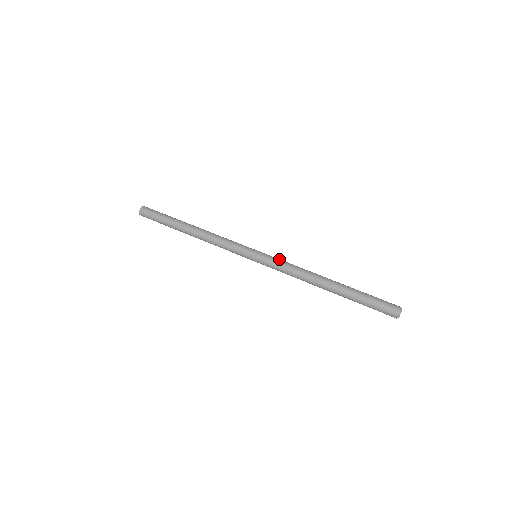
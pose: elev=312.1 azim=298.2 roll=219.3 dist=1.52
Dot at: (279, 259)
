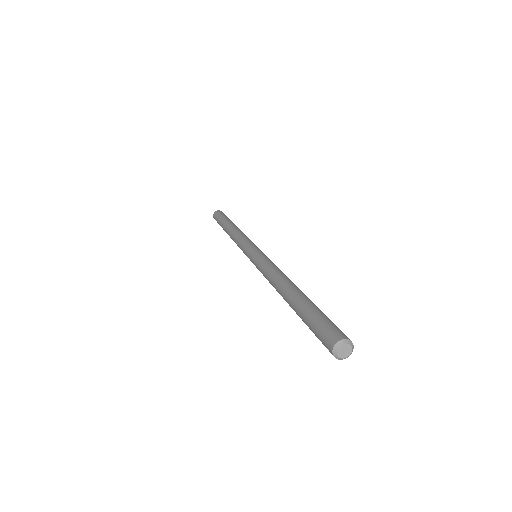
Dot at: (262, 259)
